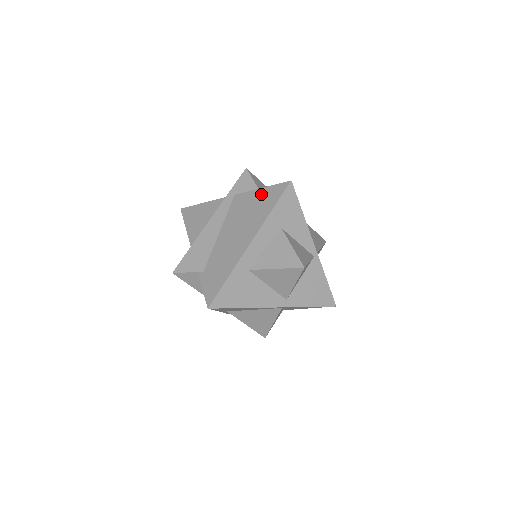
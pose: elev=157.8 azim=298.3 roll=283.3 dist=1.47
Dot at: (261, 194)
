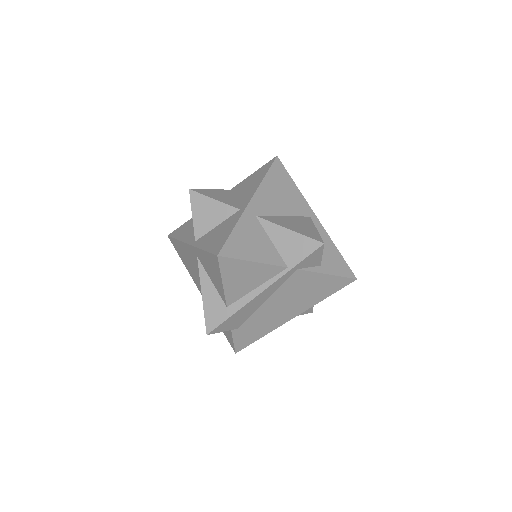
Dot at: (325, 281)
